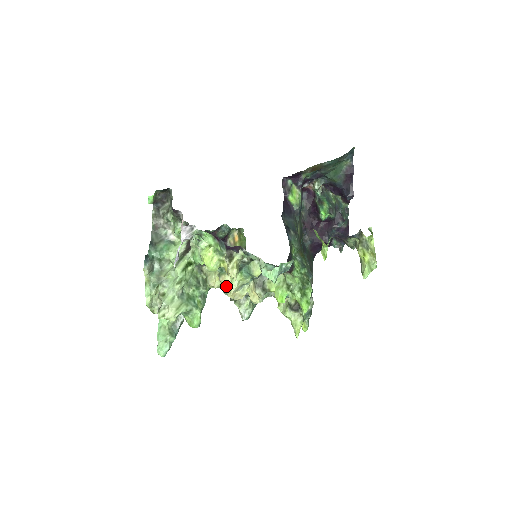
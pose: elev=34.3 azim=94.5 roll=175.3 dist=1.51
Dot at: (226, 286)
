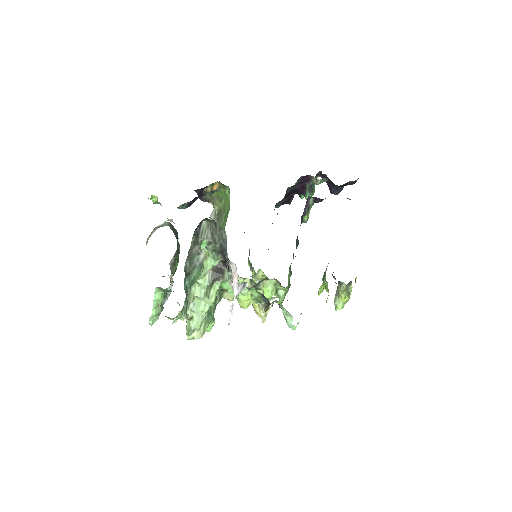
Dot at: occluded
